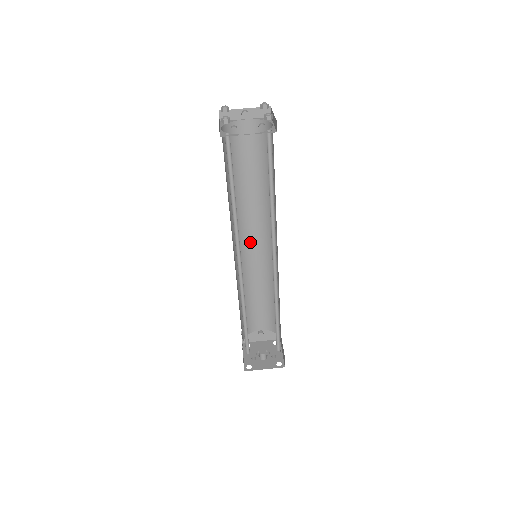
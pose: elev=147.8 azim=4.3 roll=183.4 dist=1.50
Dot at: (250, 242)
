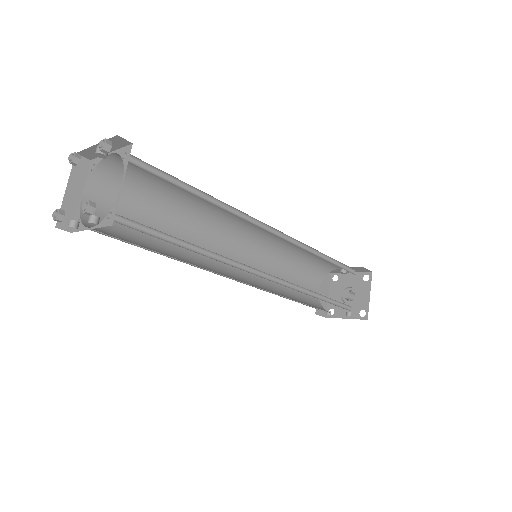
Dot at: (253, 227)
